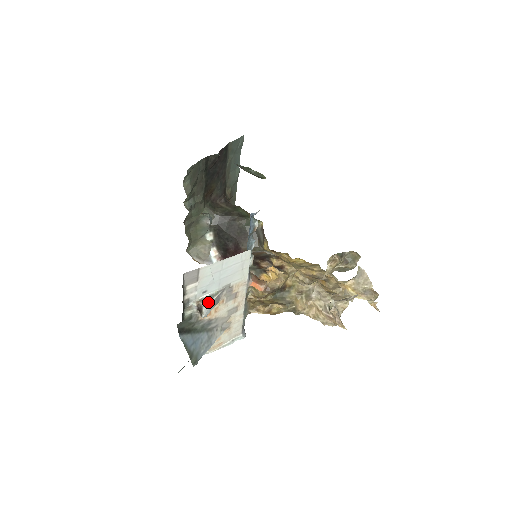
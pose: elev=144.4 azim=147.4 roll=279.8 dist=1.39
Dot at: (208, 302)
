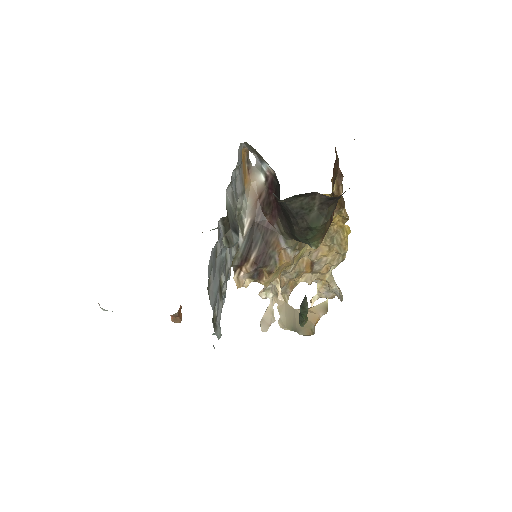
Dot at: occluded
